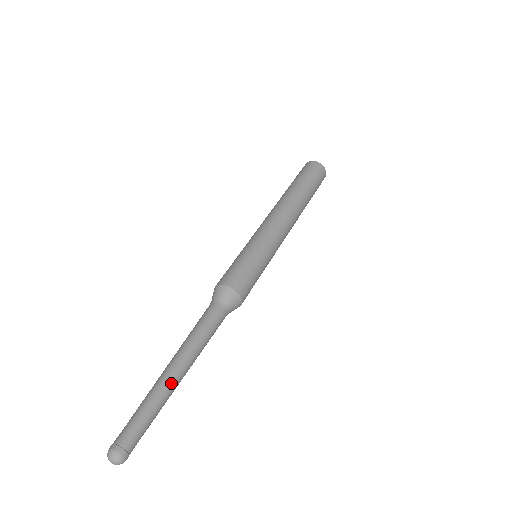
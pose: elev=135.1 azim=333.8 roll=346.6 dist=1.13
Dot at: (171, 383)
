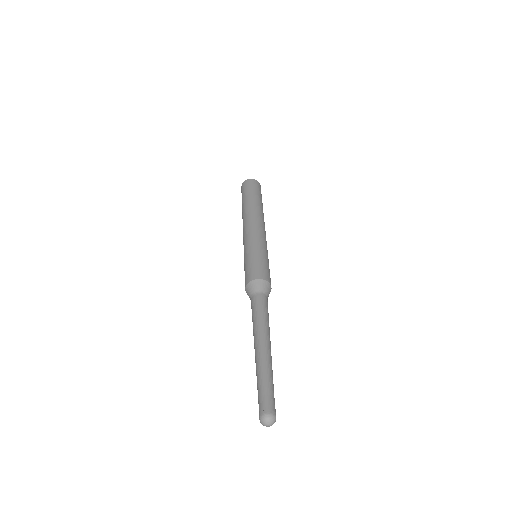
Dot at: (268, 356)
